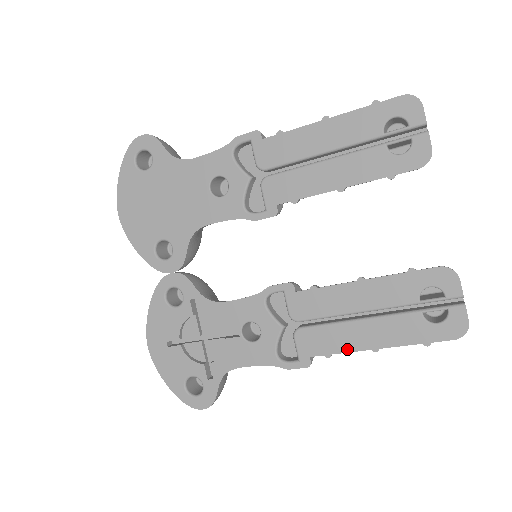
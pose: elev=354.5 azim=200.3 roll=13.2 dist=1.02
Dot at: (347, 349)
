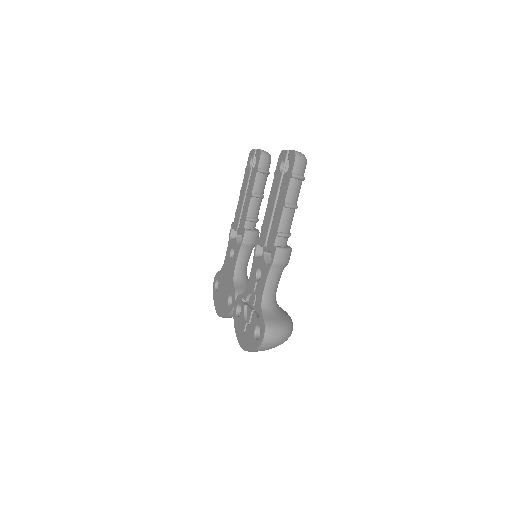
Dot at: (279, 221)
